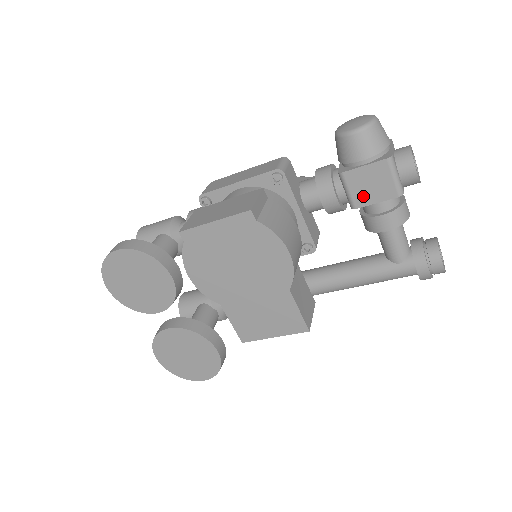
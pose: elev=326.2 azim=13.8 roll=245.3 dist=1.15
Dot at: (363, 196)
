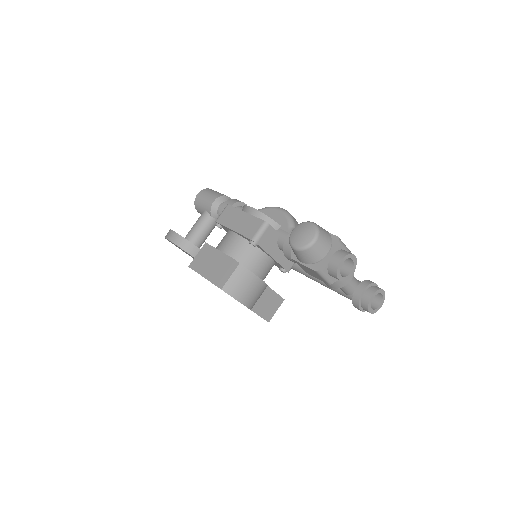
Dot at: (308, 272)
